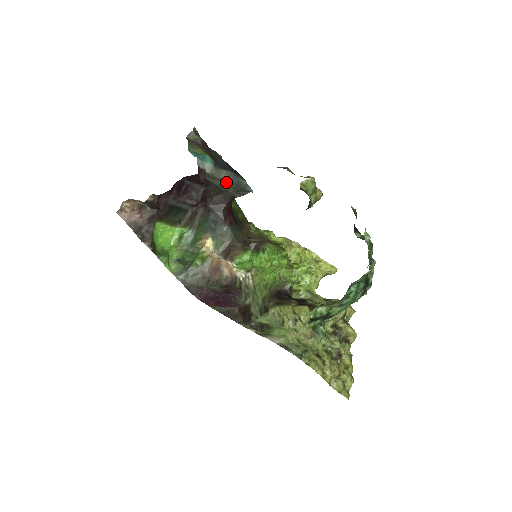
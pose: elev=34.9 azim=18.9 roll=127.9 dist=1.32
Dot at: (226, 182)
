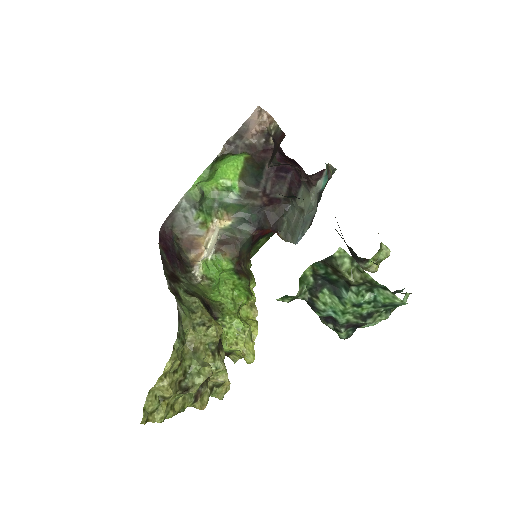
Dot at: (302, 211)
